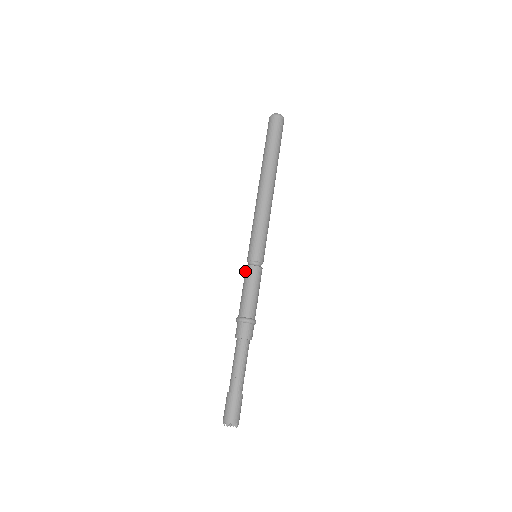
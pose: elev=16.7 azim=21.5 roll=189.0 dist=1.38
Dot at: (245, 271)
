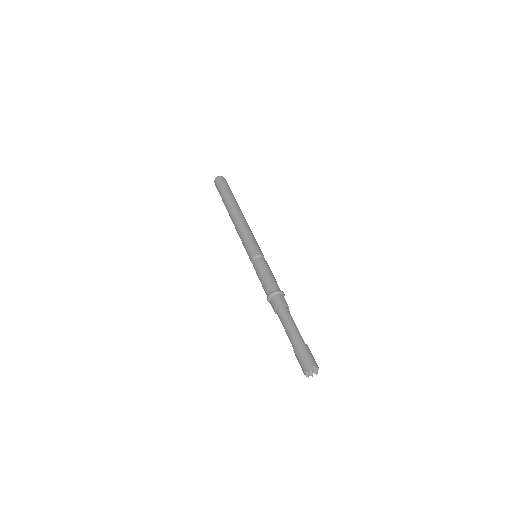
Dot at: (259, 262)
